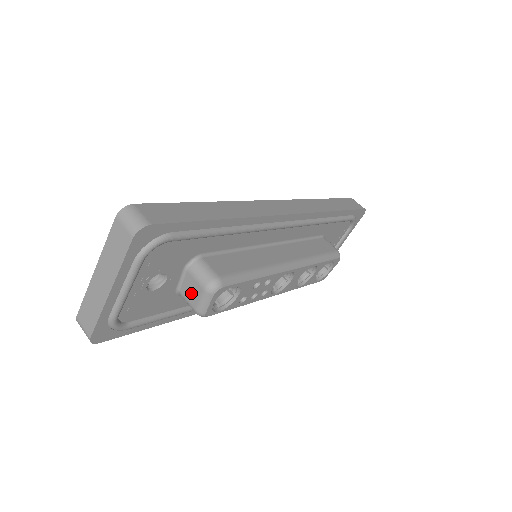
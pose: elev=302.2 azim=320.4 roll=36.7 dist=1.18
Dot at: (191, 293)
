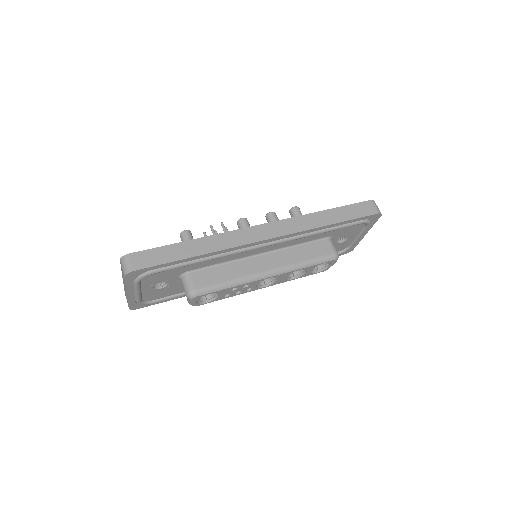
Dot at: occluded
